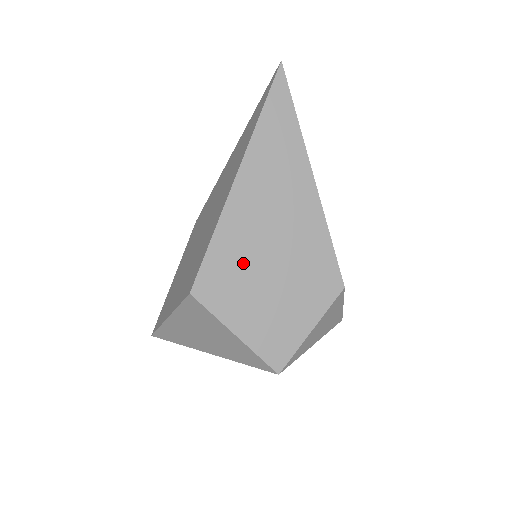
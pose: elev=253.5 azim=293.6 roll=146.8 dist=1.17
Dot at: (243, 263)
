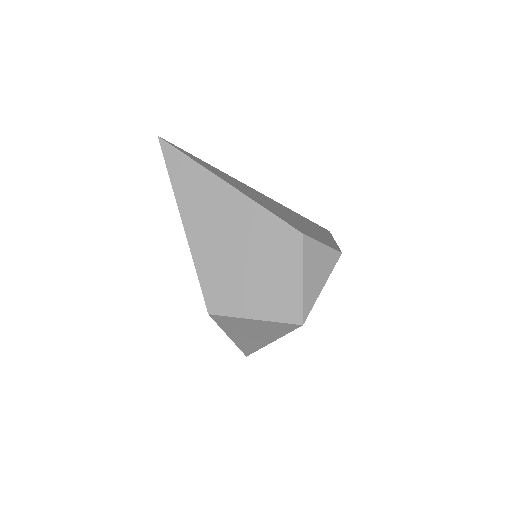
Dot at: (225, 271)
